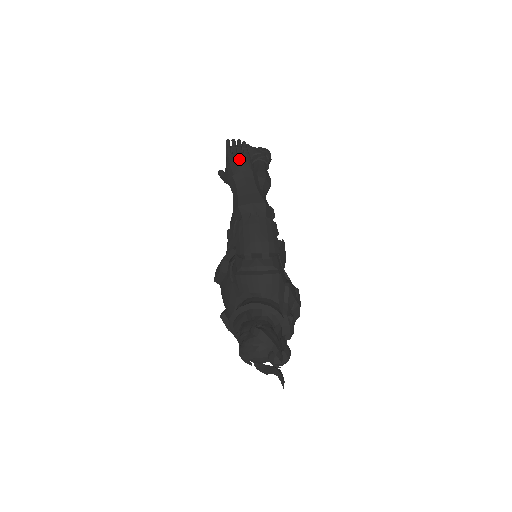
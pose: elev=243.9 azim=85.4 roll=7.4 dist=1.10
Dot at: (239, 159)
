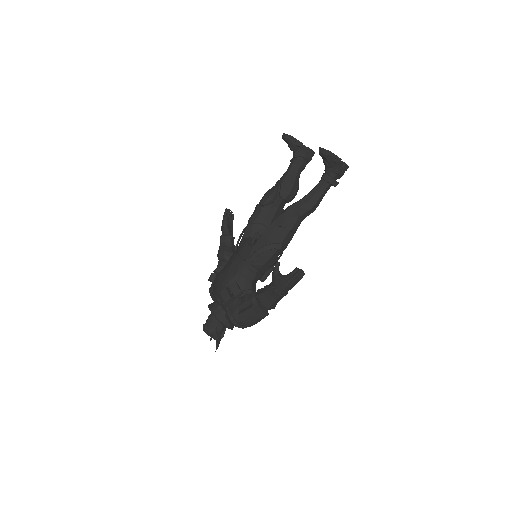
Dot at: (289, 287)
